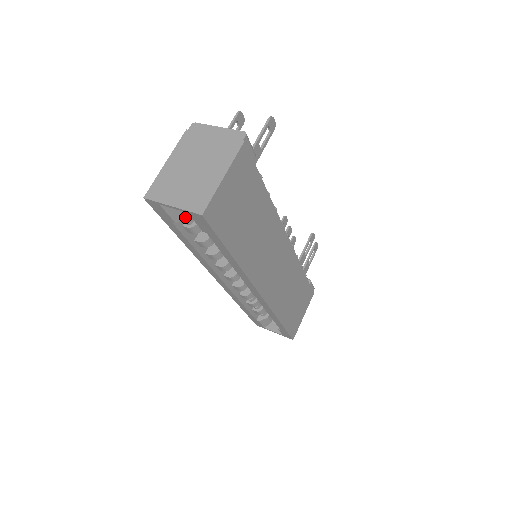
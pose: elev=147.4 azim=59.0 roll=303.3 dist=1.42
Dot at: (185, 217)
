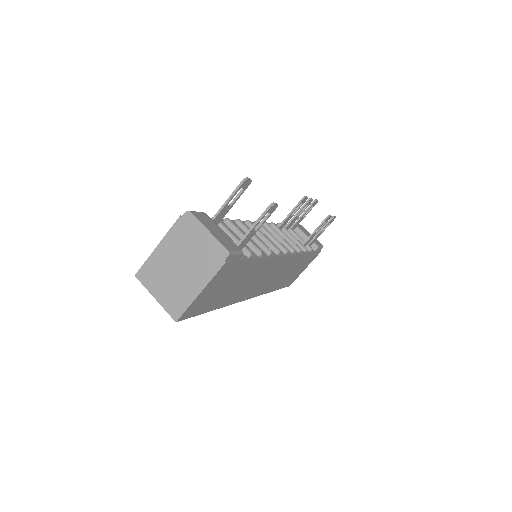
Dot at: occluded
